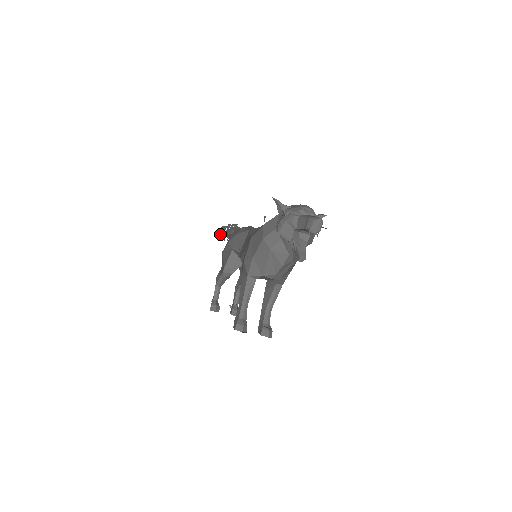
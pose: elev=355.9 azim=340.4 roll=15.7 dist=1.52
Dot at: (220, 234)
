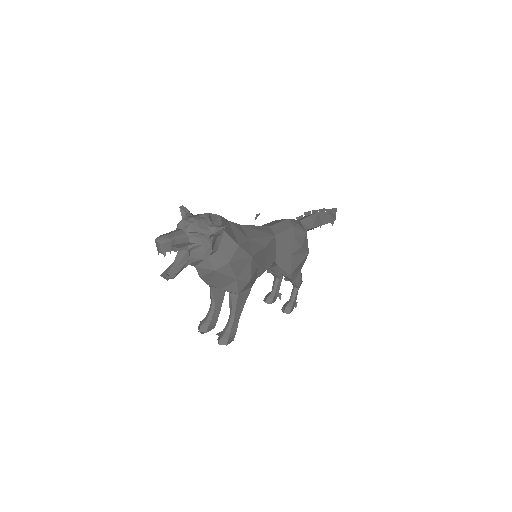
Dot at: occluded
